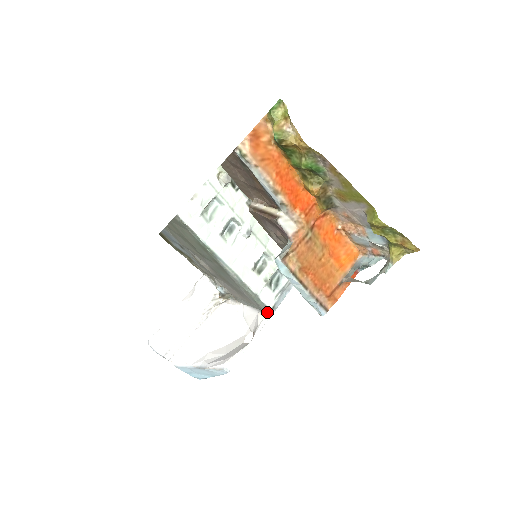
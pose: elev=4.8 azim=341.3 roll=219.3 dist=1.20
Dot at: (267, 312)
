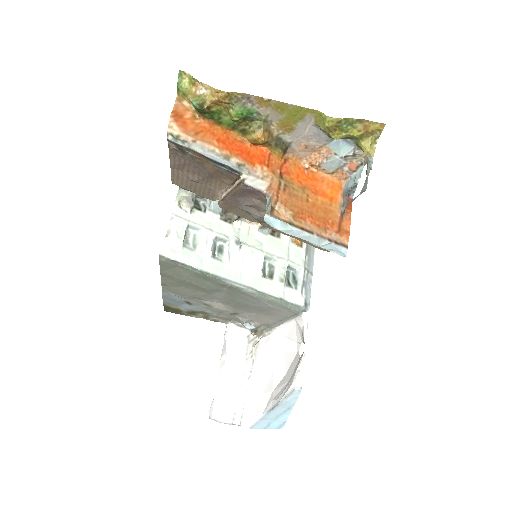
Dot at: (303, 312)
